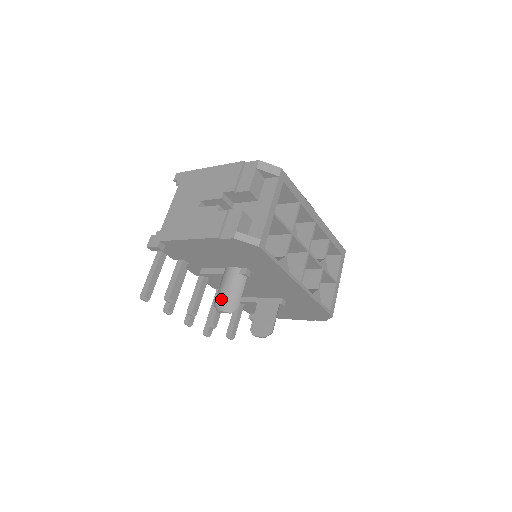
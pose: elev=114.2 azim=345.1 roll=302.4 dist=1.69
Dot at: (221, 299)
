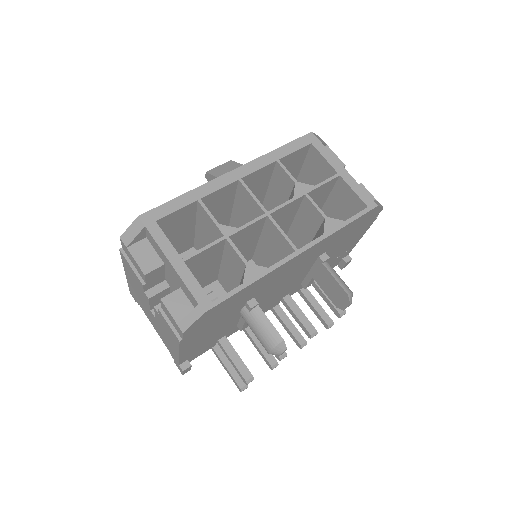
Dot at: (266, 349)
